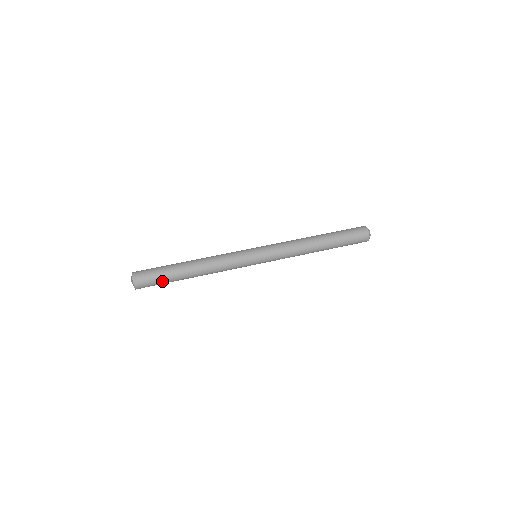
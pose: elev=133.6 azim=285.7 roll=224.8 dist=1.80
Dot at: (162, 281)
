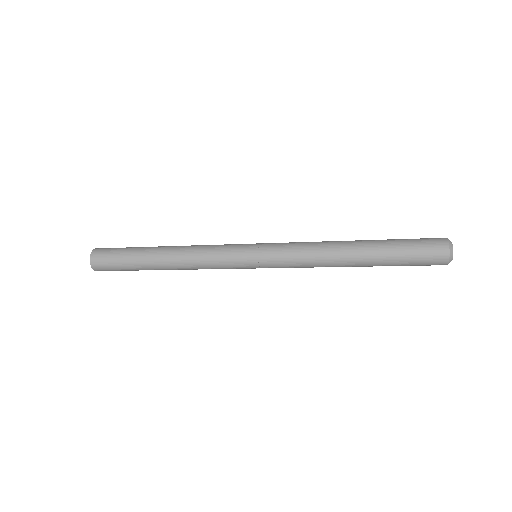
Dot at: (125, 267)
